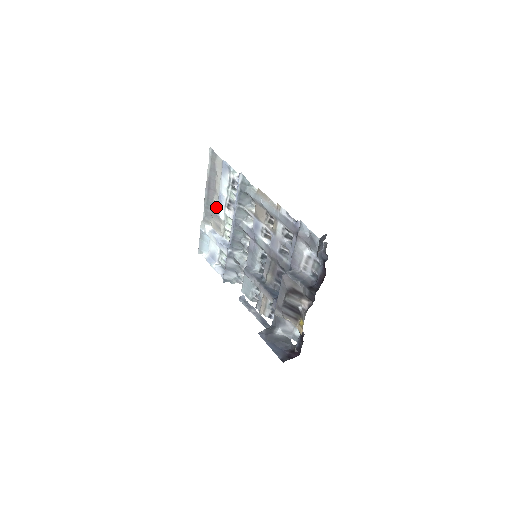
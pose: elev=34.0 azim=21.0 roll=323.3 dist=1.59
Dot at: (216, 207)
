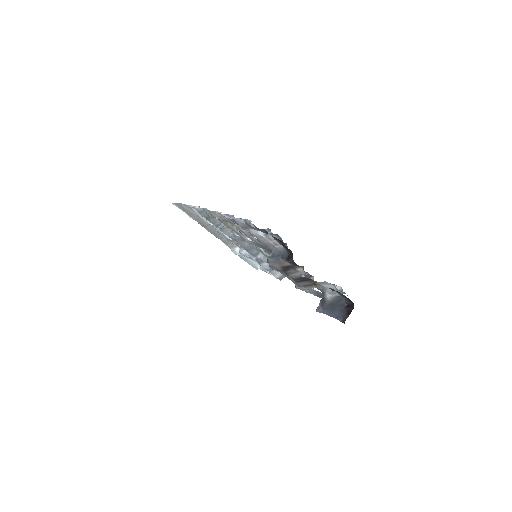
Dot at: occluded
